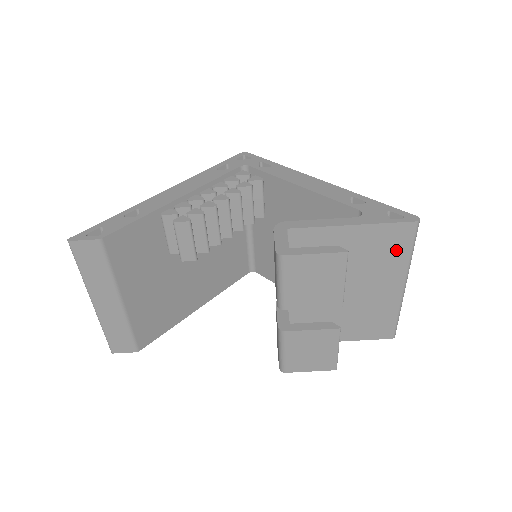
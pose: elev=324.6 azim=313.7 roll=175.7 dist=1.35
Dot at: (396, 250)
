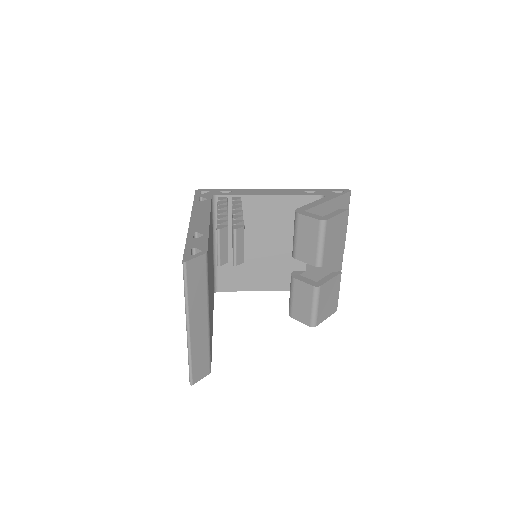
Dot at: occluded
